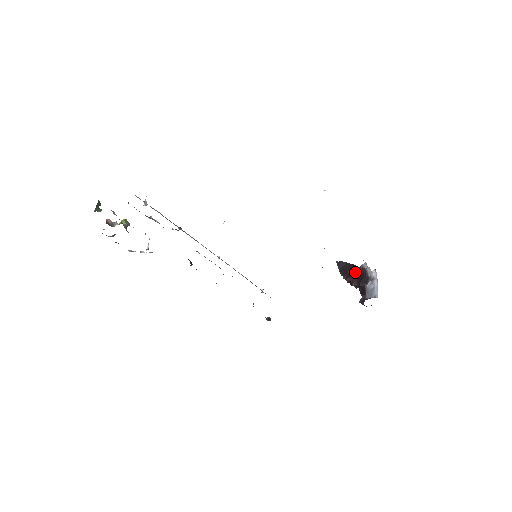
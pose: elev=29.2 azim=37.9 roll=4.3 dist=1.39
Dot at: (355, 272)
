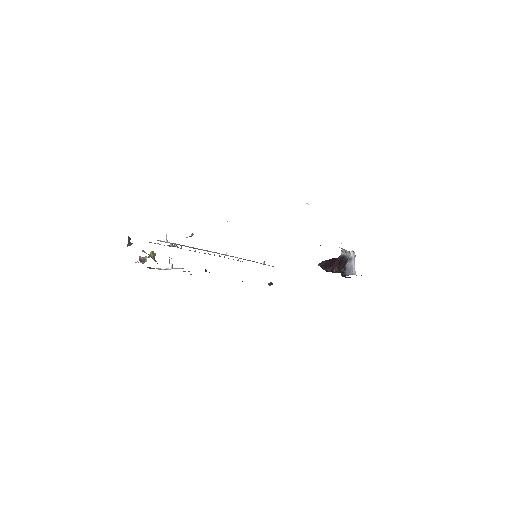
Dot at: (335, 262)
